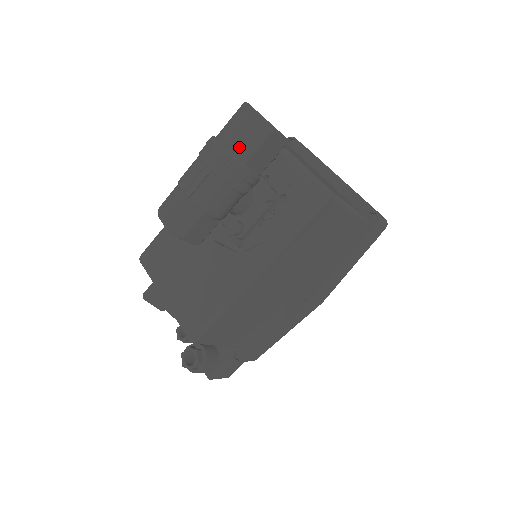
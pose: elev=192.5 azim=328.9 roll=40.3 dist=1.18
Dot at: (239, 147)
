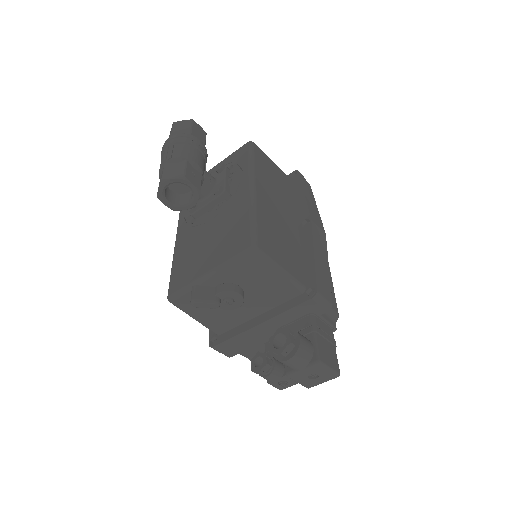
Dot at: occluded
